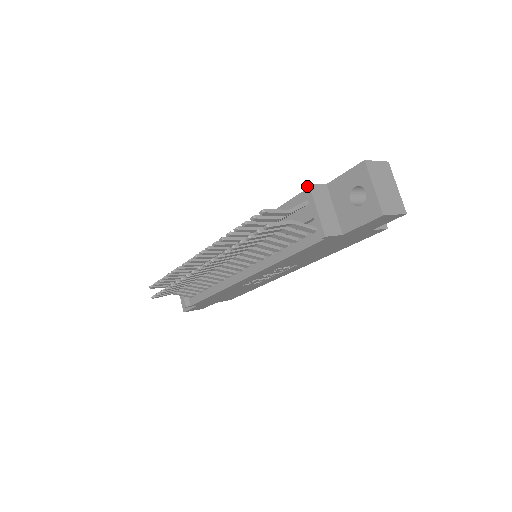
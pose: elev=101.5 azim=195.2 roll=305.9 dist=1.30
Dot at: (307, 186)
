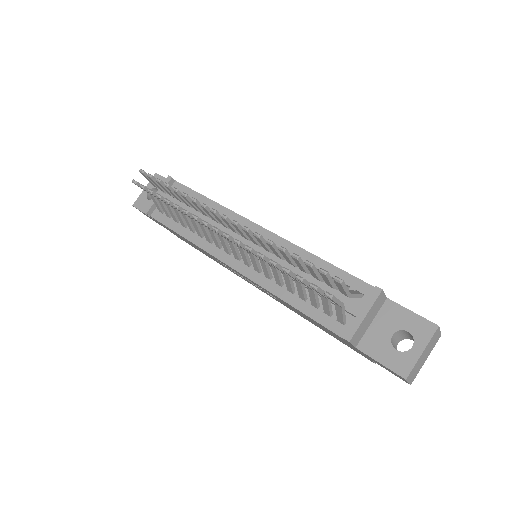
Dot at: (379, 289)
